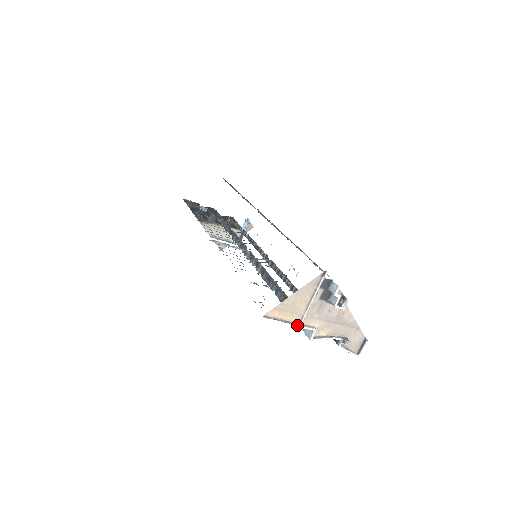
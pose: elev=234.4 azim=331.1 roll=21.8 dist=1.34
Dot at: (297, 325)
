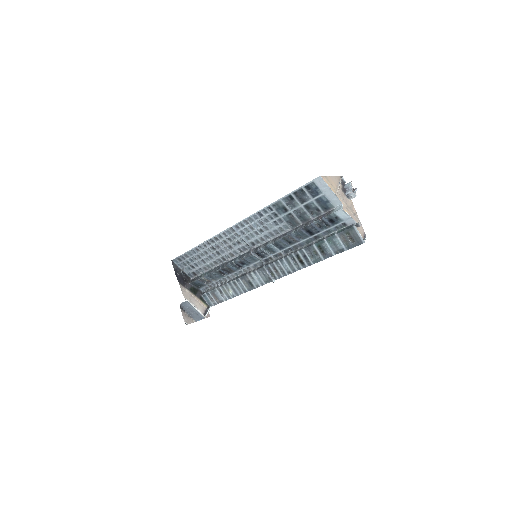
Dot at: (335, 194)
